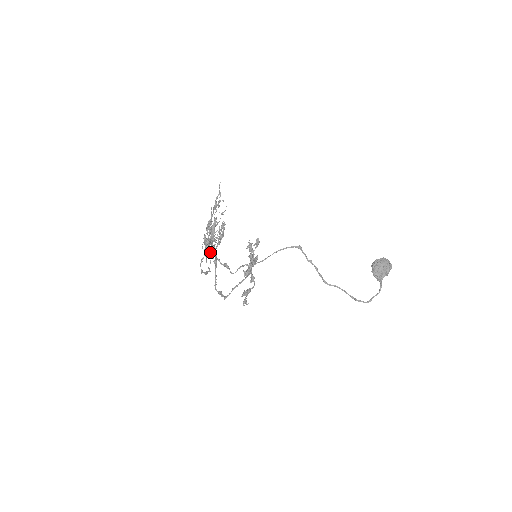
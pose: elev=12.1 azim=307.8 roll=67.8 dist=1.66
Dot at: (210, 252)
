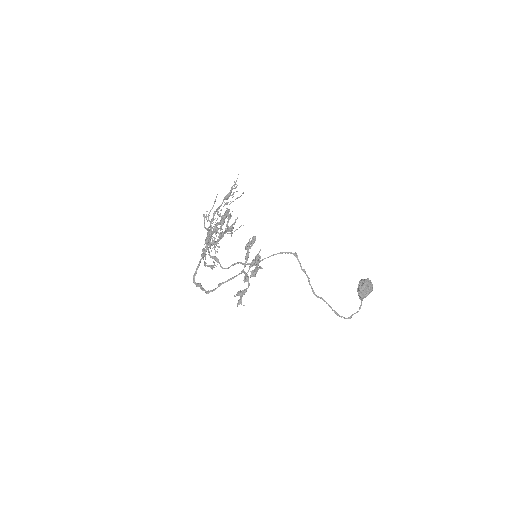
Dot at: (212, 243)
